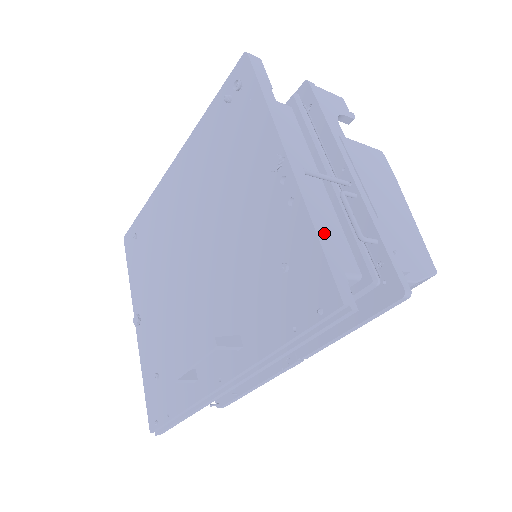
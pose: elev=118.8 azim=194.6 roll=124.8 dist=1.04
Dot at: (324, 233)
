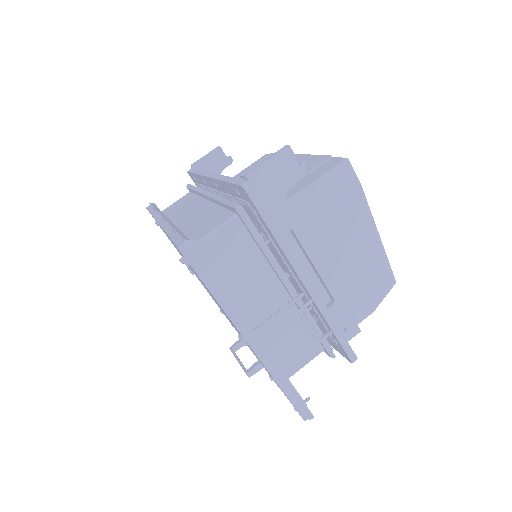
Dot at: (287, 385)
